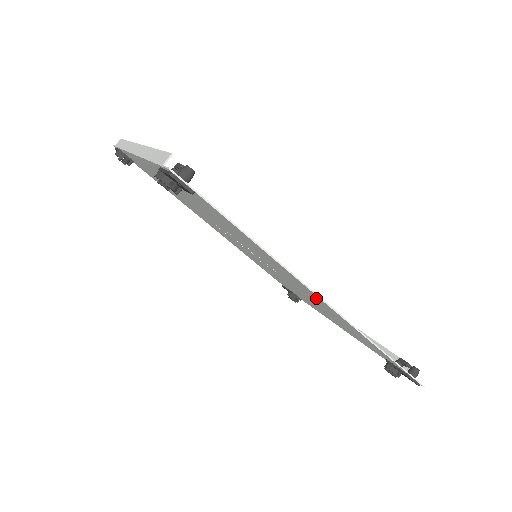
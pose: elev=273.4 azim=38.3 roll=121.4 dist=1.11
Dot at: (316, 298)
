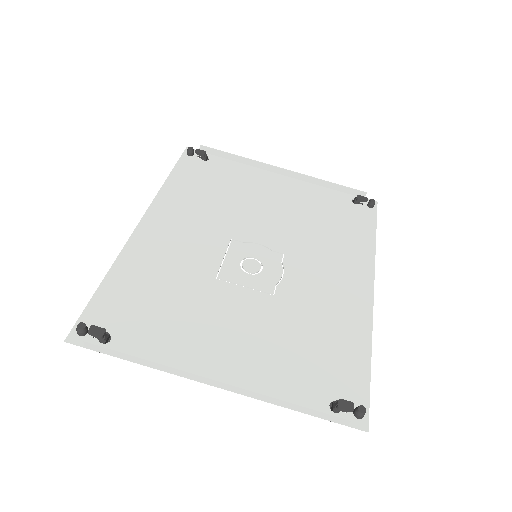
Dot at: (353, 279)
